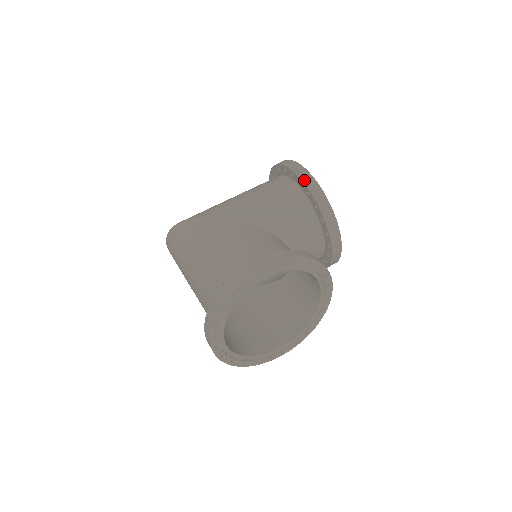
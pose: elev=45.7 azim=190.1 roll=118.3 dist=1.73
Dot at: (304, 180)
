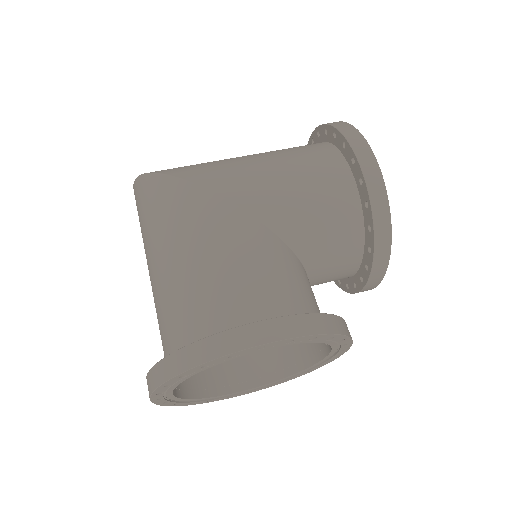
Dot at: (369, 182)
